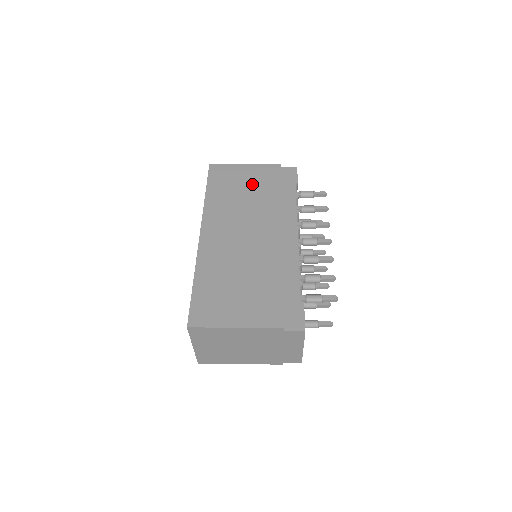
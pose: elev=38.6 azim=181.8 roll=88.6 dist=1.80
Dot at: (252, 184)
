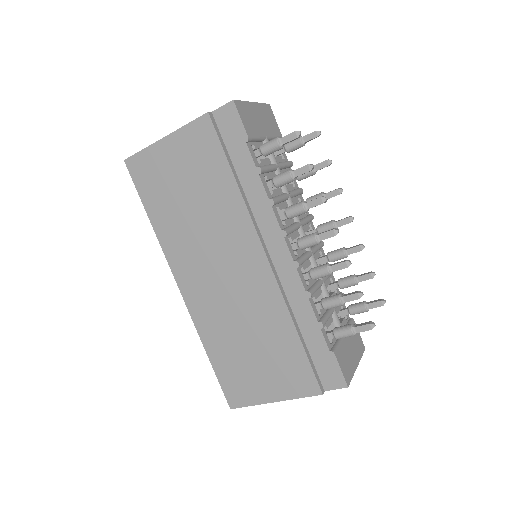
Dot at: (191, 178)
